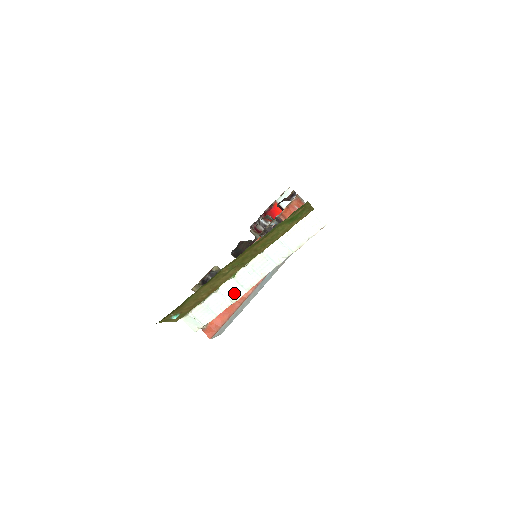
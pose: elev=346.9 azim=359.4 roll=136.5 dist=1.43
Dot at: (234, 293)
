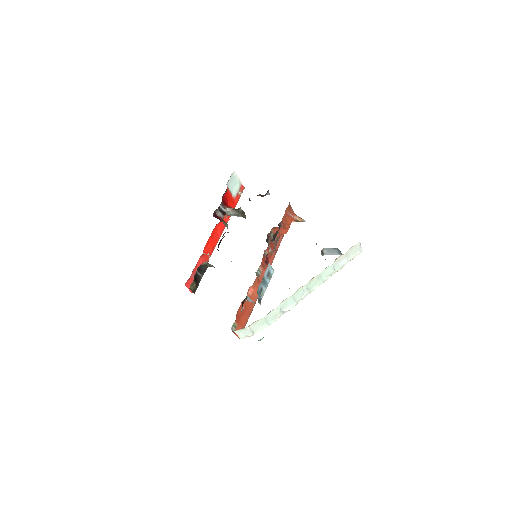
Dot at: (288, 306)
